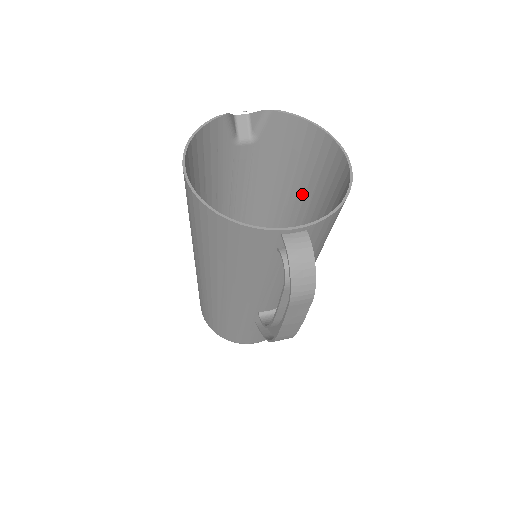
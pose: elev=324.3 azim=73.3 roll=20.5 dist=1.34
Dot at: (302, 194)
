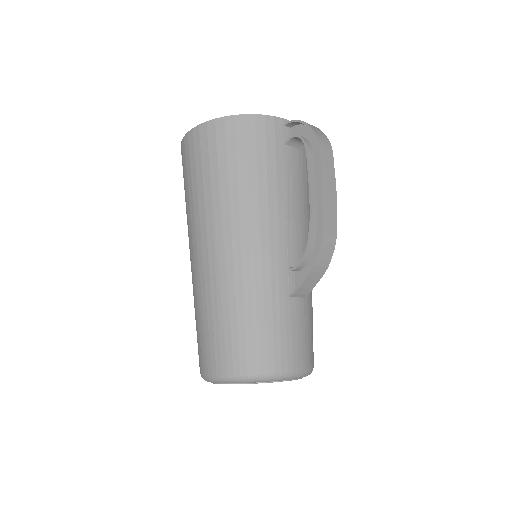
Dot at: occluded
